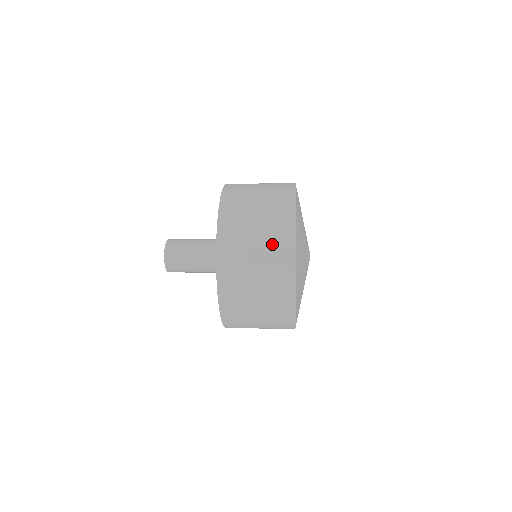
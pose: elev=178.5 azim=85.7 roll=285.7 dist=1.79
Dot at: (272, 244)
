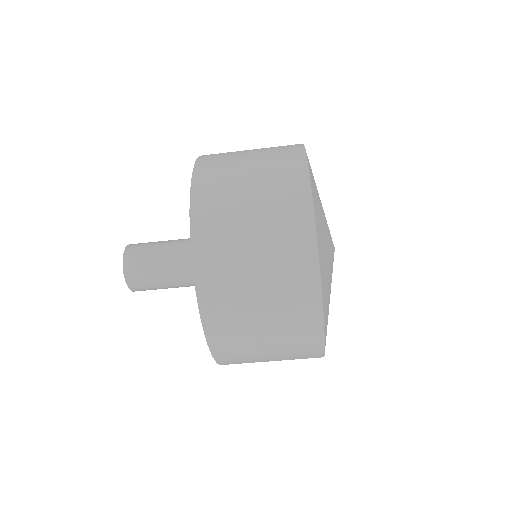
Dot at: occluded
